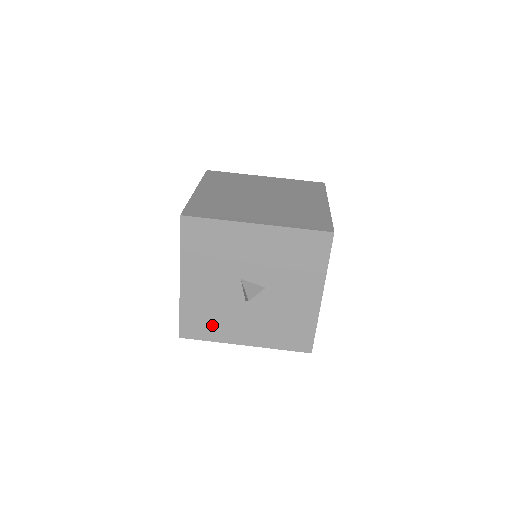
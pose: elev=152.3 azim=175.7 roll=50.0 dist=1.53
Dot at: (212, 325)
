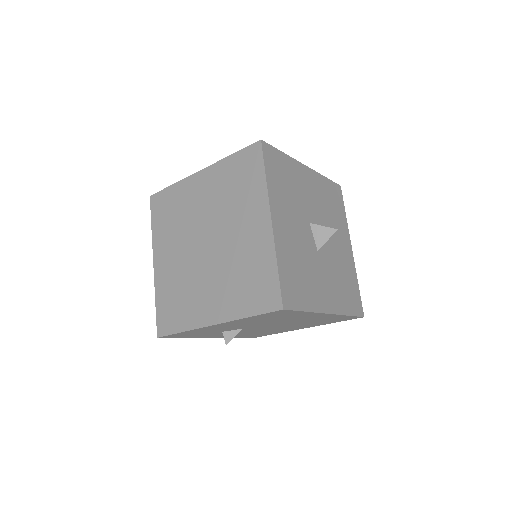
Dot at: (303, 285)
